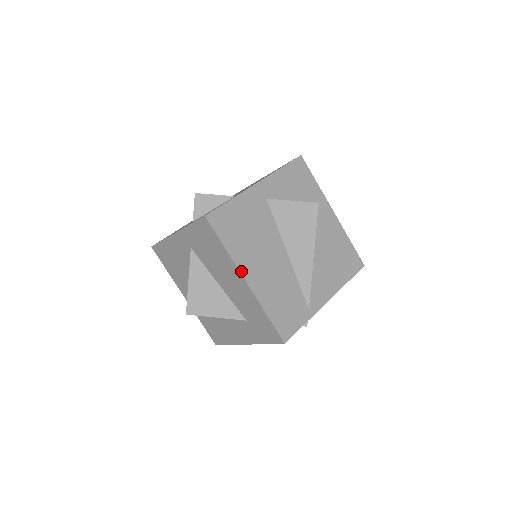
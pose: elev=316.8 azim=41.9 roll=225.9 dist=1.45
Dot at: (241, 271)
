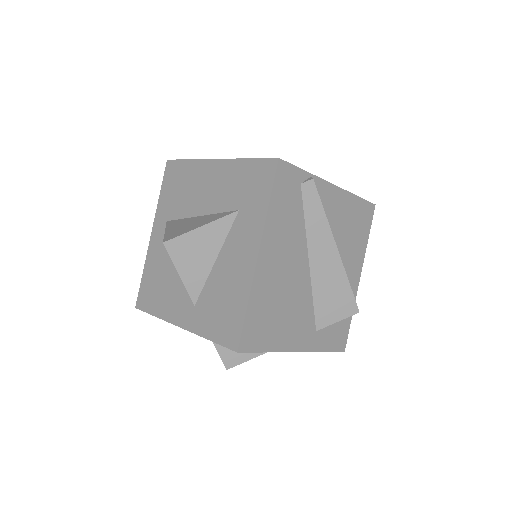
Dot at: (209, 160)
